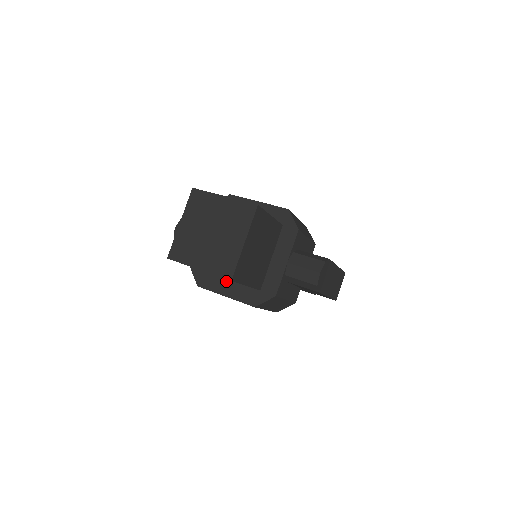
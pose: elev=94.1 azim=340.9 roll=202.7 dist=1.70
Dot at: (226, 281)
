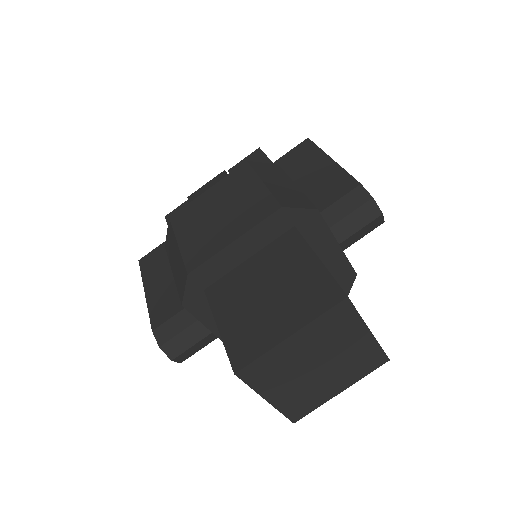
Dot at: occluded
